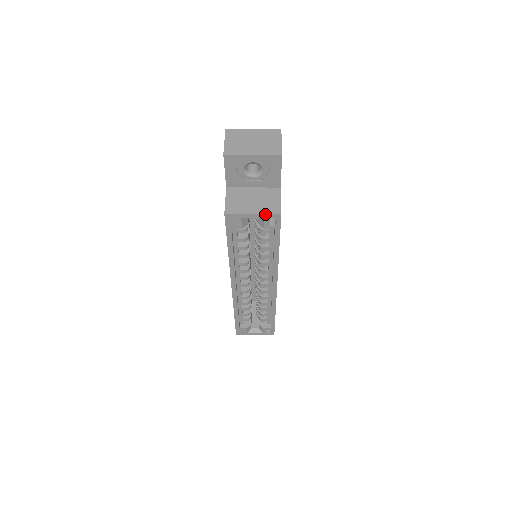
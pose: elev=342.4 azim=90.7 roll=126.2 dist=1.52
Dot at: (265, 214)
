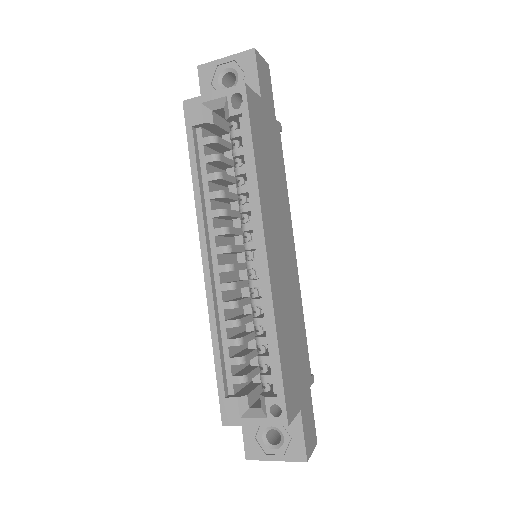
Dot at: (227, 89)
